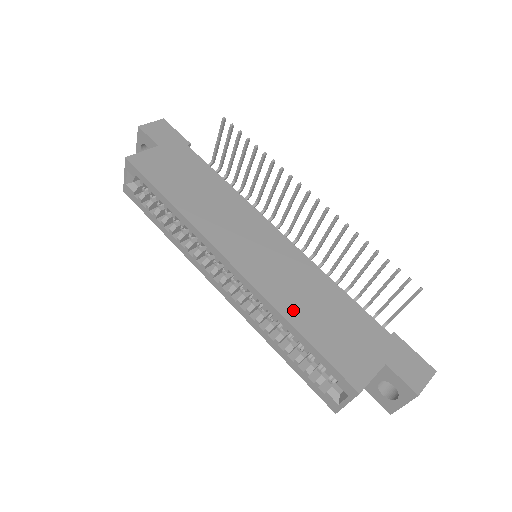
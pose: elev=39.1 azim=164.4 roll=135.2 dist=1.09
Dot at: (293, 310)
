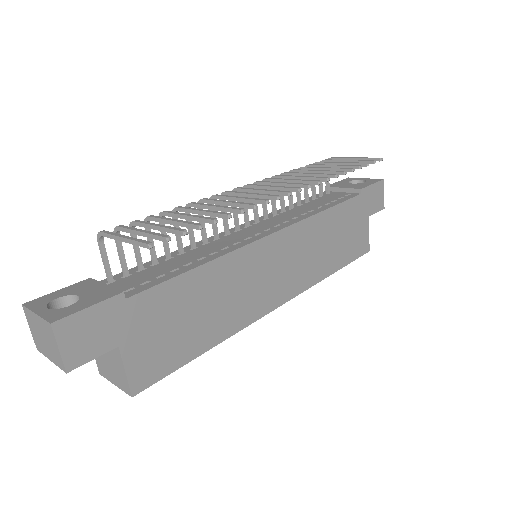
Dot at: (325, 267)
